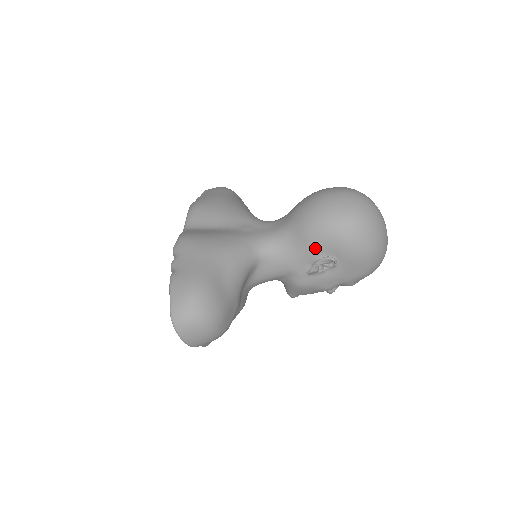
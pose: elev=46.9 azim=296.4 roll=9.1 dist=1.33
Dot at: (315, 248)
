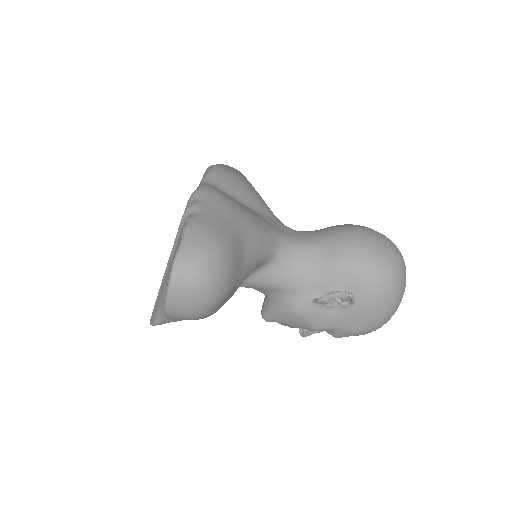
Dot at: (340, 277)
